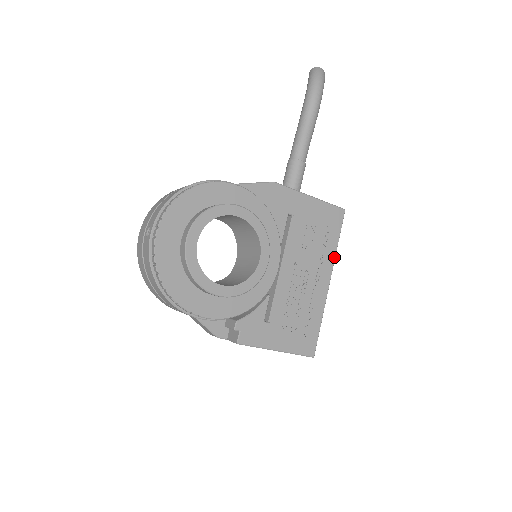
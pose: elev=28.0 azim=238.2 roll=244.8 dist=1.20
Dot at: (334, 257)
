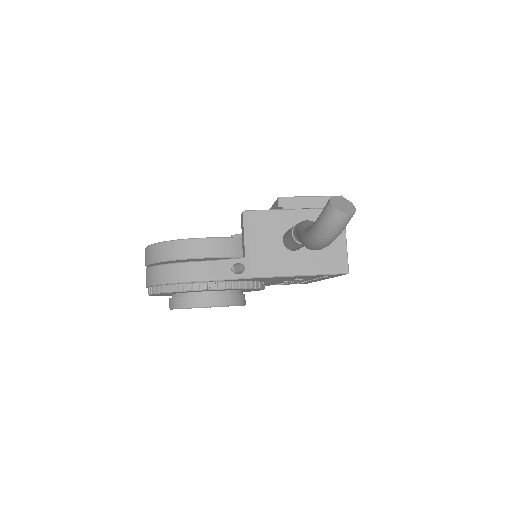
Dot at: occluded
